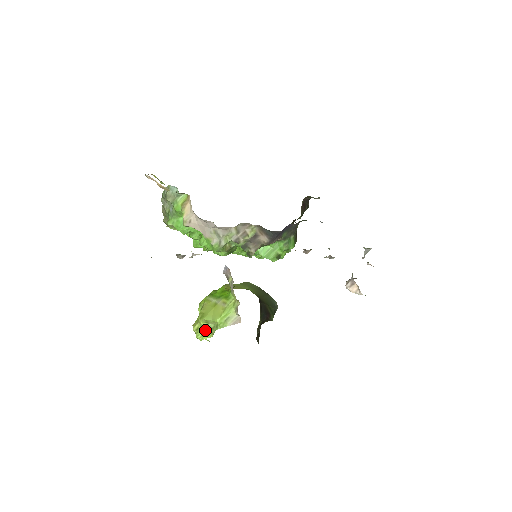
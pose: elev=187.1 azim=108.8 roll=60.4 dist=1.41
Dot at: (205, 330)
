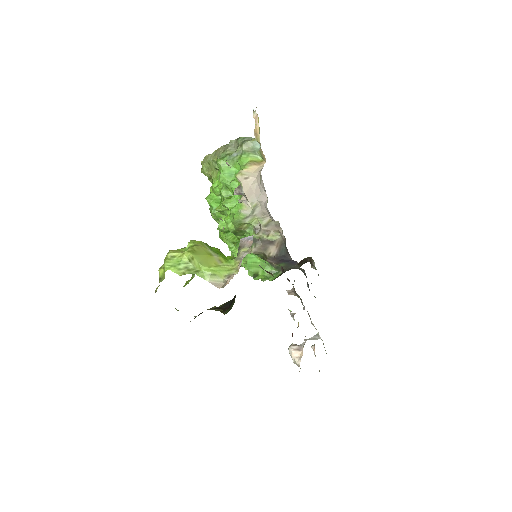
Dot at: (180, 264)
